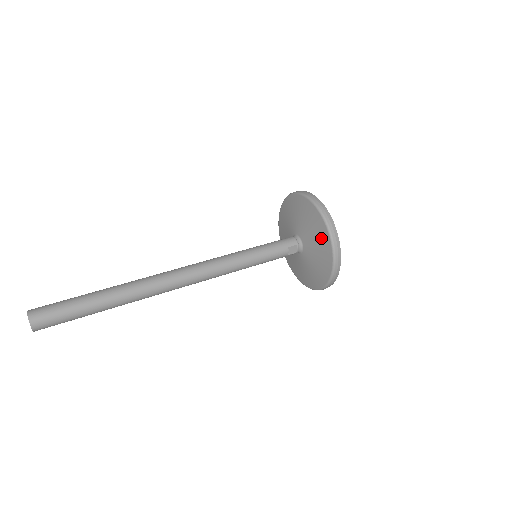
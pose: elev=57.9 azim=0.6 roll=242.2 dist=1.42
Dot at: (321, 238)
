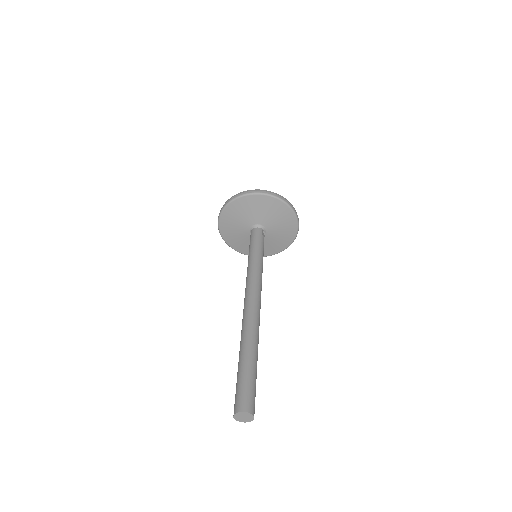
Dot at: (276, 208)
